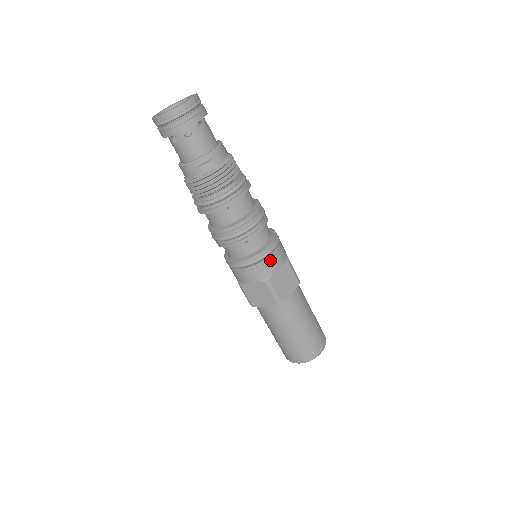
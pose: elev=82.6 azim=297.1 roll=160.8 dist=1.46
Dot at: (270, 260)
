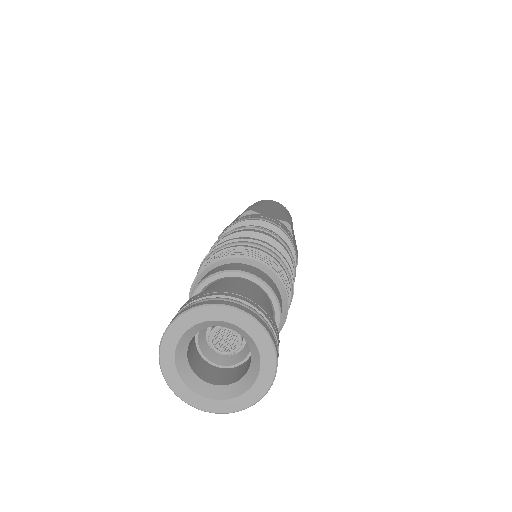
Dot at: occluded
